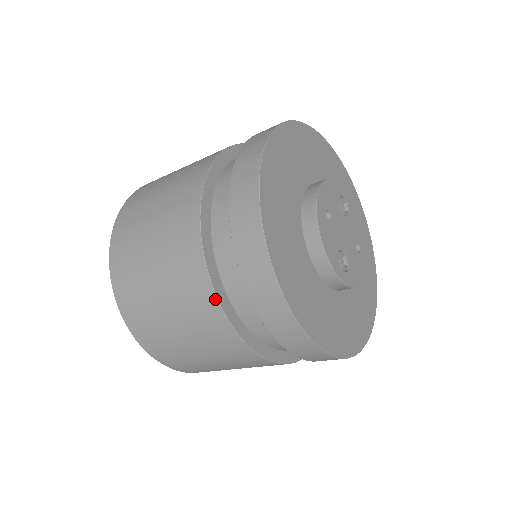
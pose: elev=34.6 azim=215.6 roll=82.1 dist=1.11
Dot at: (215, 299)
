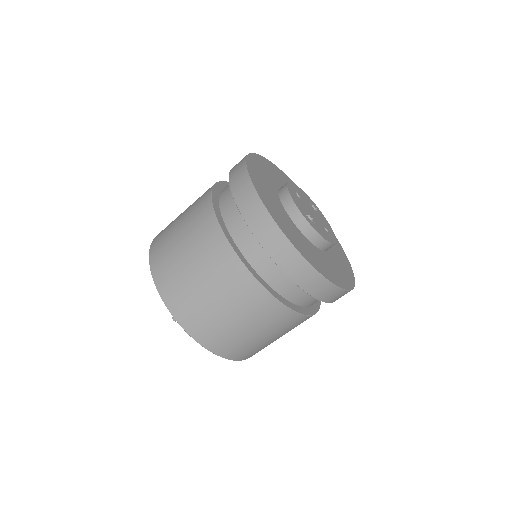
Dot at: (216, 221)
